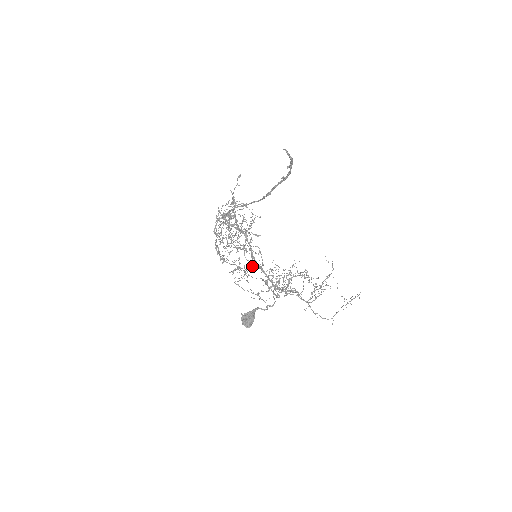
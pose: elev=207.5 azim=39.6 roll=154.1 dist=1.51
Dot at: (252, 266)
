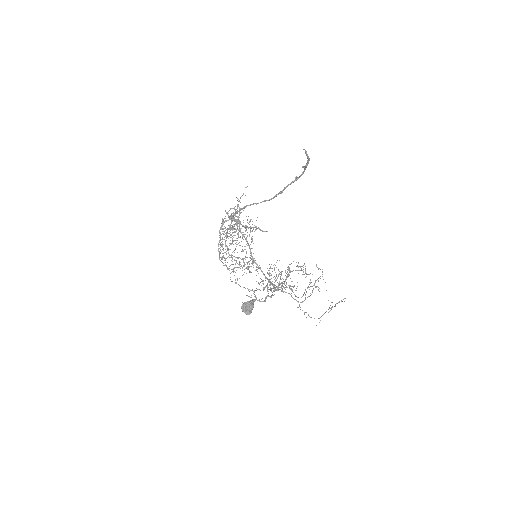
Dot at: occluded
